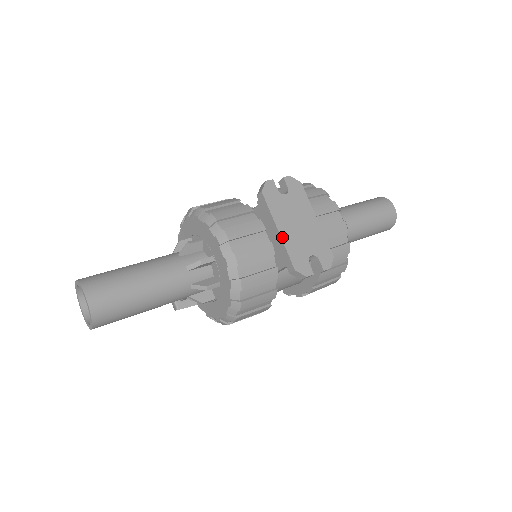
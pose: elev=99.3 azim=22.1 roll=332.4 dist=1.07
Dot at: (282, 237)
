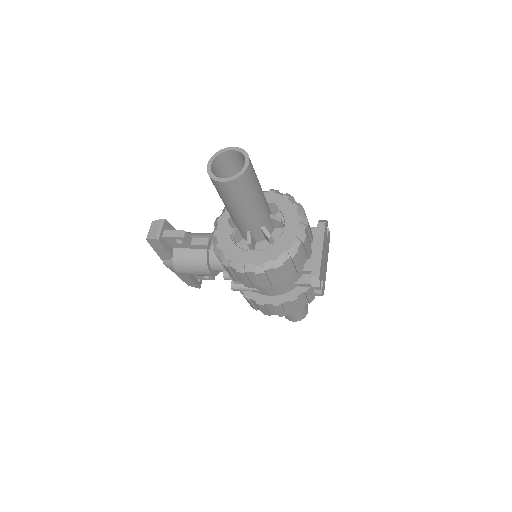
Dot at: (322, 254)
